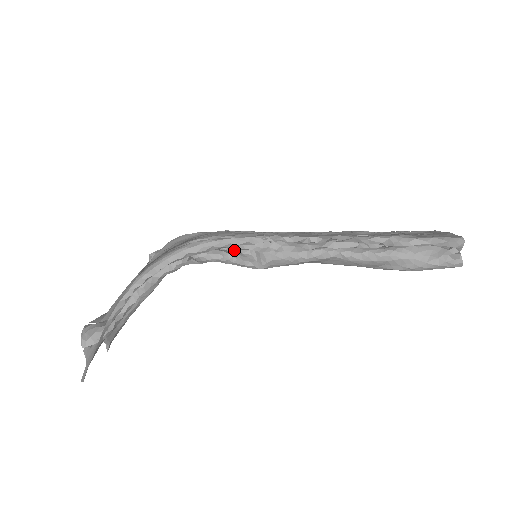
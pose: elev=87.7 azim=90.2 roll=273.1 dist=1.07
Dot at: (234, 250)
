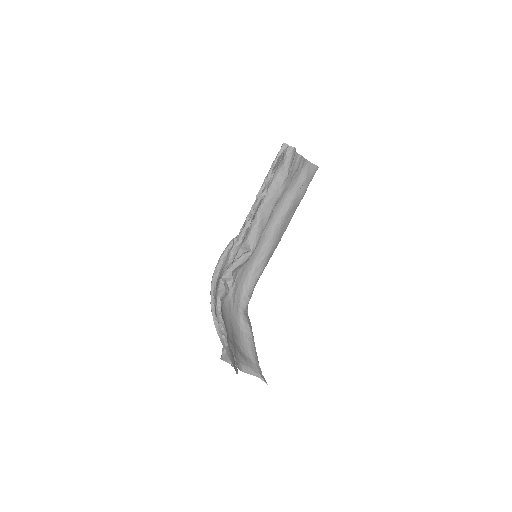
Dot at: occluded
